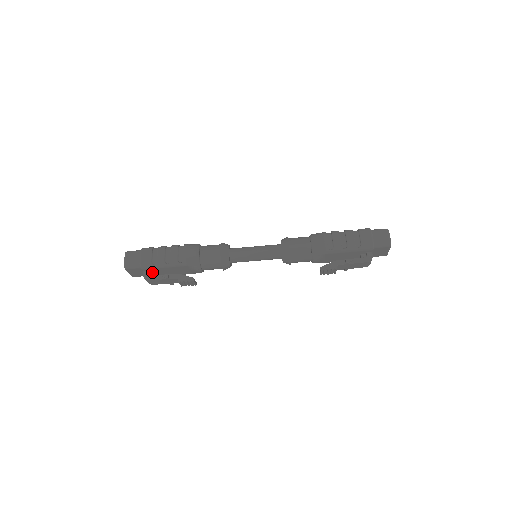
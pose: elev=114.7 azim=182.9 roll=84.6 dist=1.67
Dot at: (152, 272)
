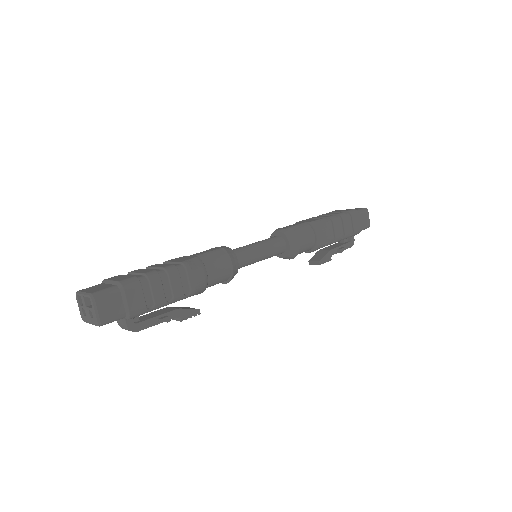
Dot at: occluded
